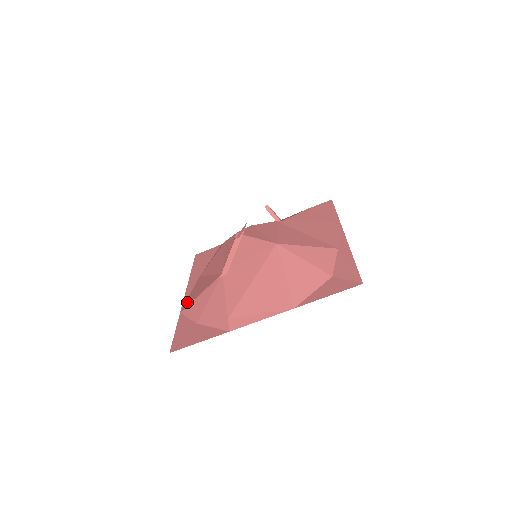
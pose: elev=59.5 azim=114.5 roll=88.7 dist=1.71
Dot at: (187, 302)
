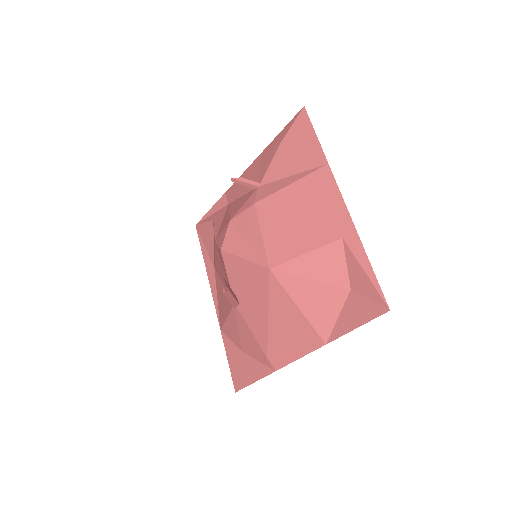
Dot at: (220, 317)
